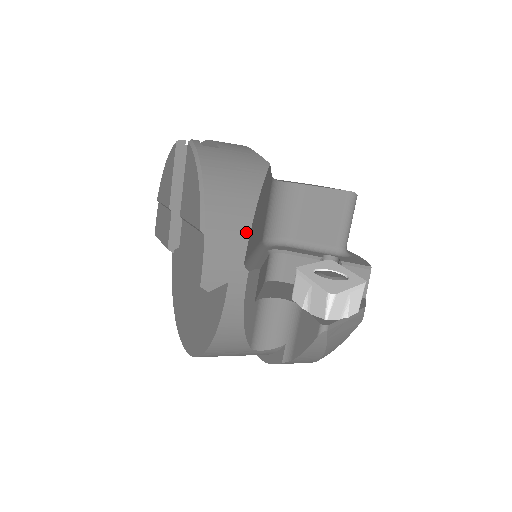
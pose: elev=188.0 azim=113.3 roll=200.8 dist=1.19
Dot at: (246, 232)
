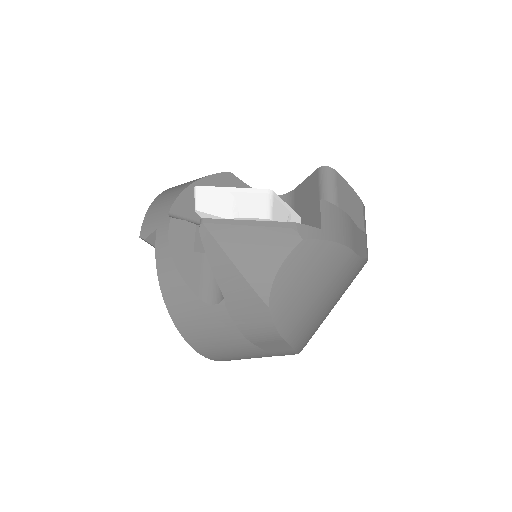
Dot at: (176, 197)
